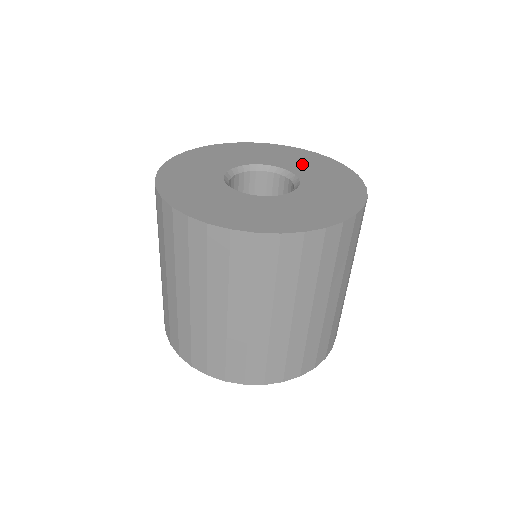
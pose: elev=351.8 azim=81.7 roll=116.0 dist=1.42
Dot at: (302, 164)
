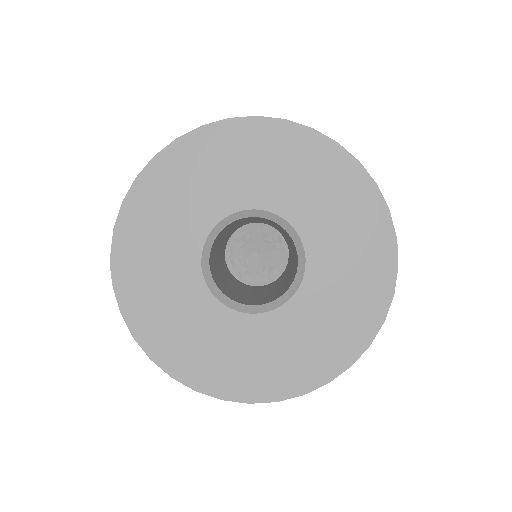
Dot at: (324, 210)
